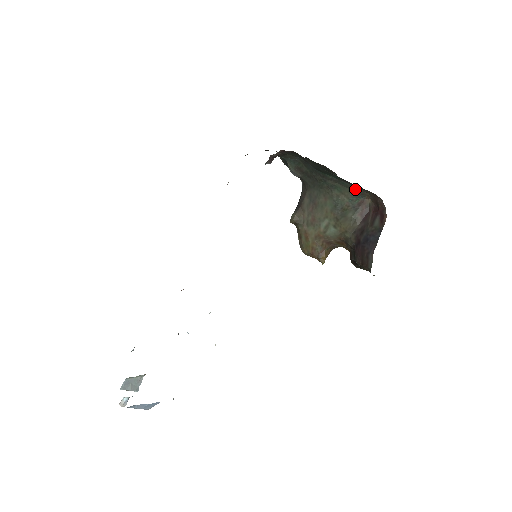
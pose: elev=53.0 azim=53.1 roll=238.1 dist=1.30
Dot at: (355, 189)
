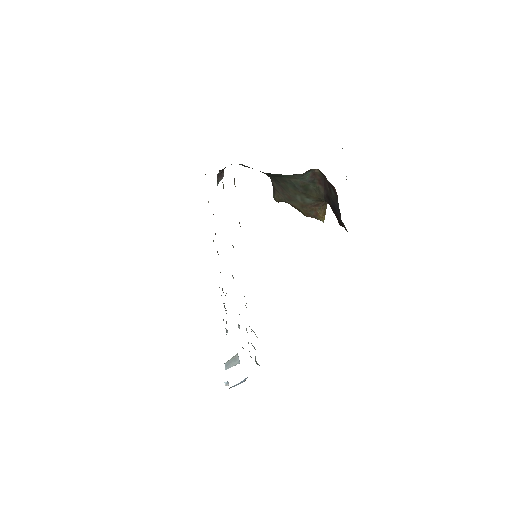
Dot at: (295, 174)
